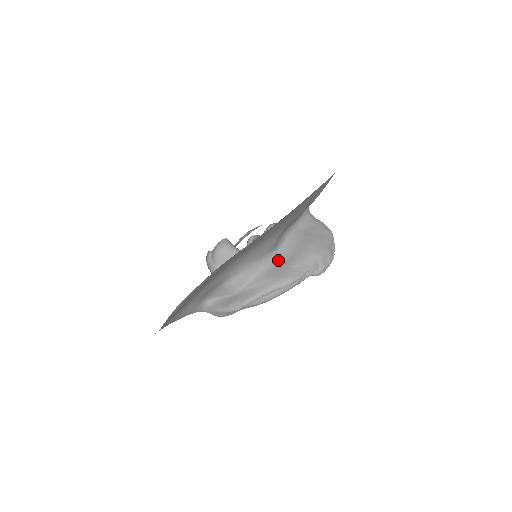
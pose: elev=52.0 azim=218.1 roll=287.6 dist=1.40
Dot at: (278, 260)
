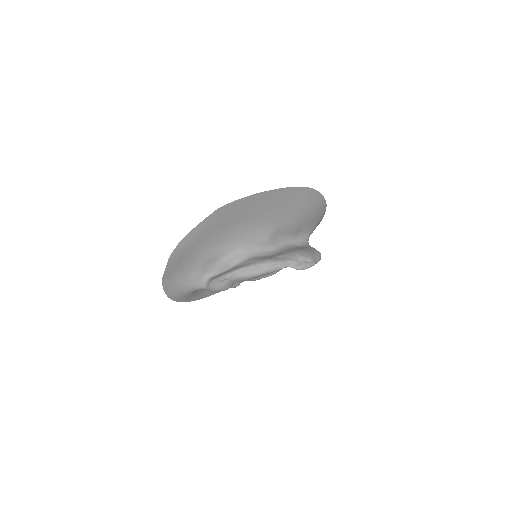
Dot at: (270, 254)
